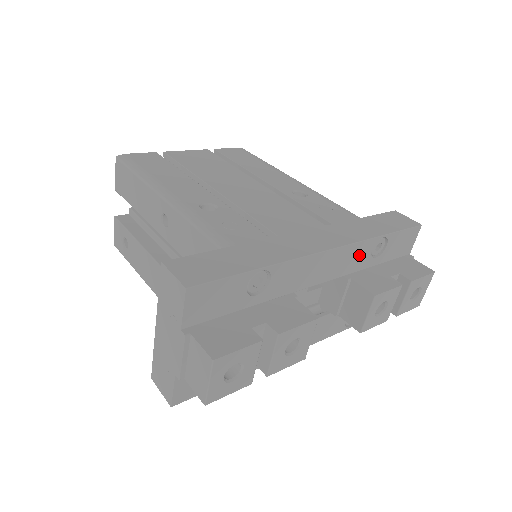
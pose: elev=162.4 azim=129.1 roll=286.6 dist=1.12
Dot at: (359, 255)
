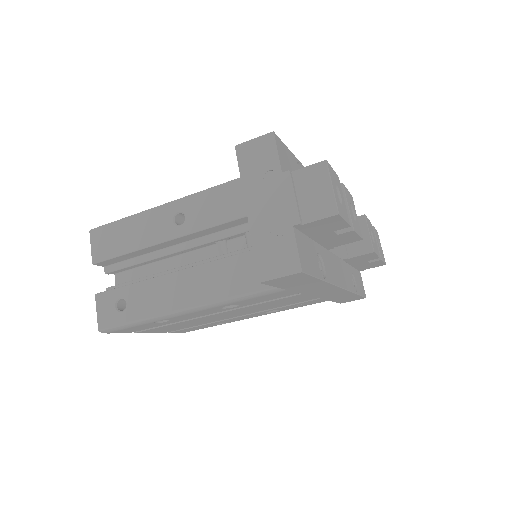
Dot at: occluded
